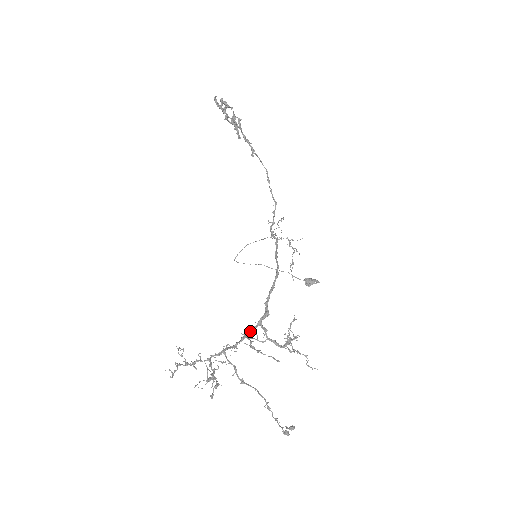
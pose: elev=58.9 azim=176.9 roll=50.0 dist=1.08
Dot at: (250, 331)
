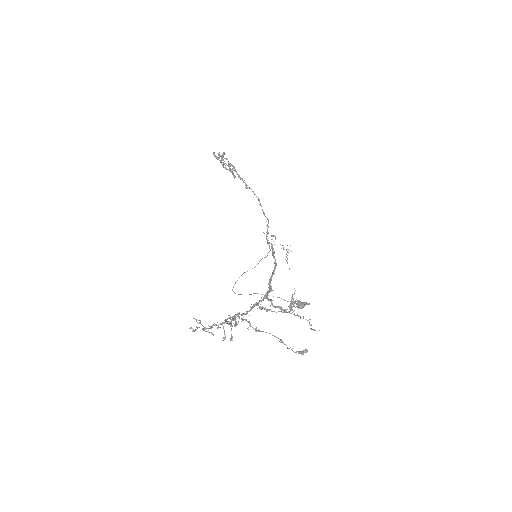
Dot at: (258, 303)
